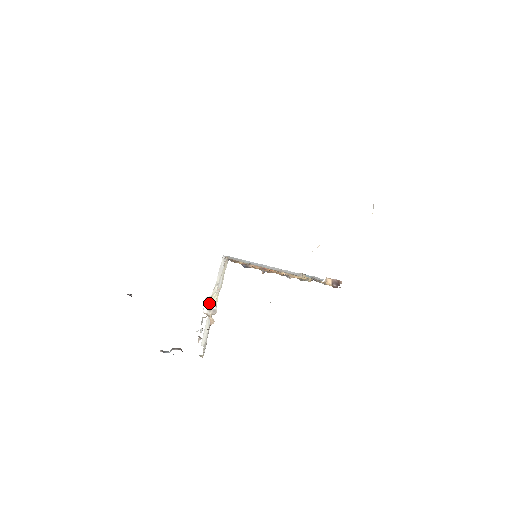
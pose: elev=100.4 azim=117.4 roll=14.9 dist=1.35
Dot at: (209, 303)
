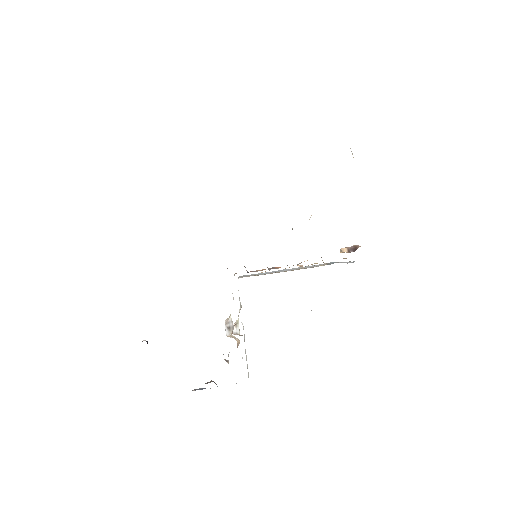
Dot at: (227, 323)
